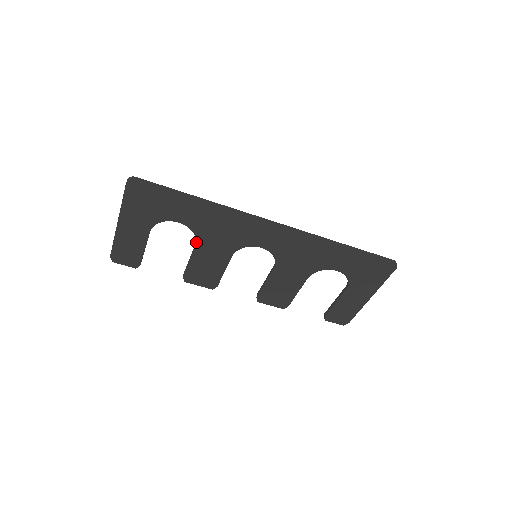
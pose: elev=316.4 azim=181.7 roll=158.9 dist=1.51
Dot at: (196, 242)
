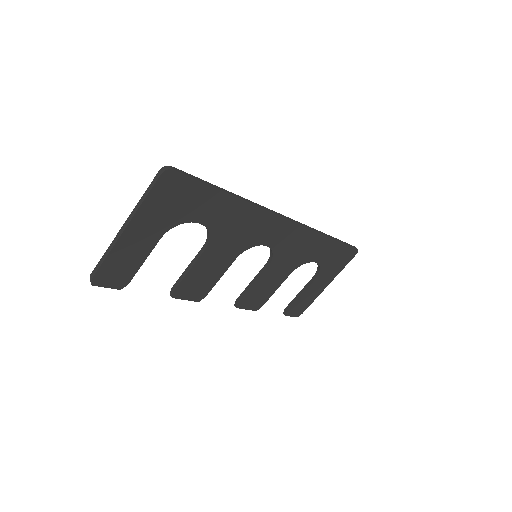
Dot at: (207, 246)
